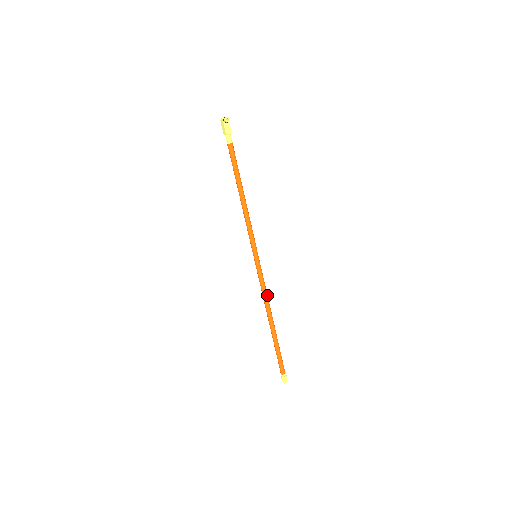
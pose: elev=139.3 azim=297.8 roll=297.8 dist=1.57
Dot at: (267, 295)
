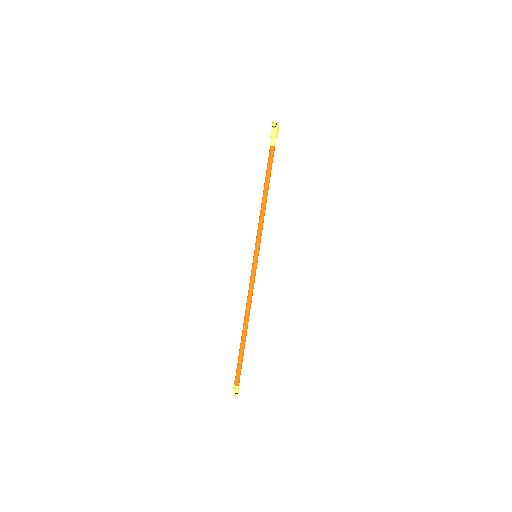
Dot at: (251, 298)
